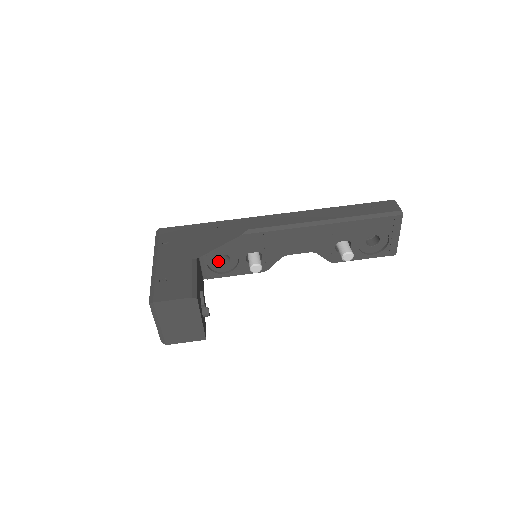
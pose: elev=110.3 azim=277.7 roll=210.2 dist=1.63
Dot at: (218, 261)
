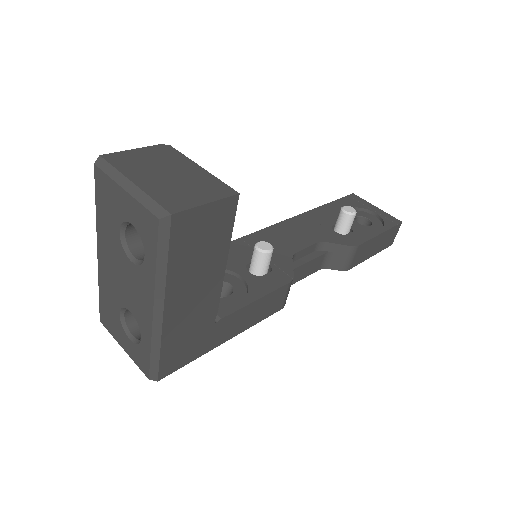
Dot at: occluded
